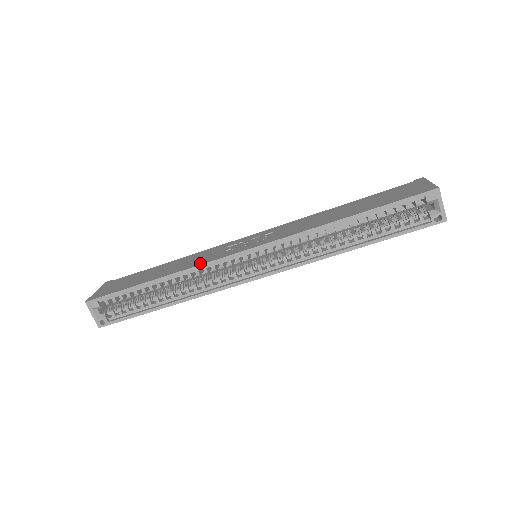
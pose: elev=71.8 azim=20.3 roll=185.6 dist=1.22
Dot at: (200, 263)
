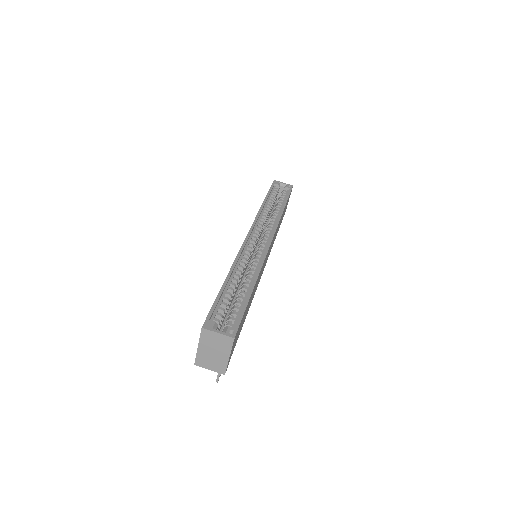
Dot at: occluded
